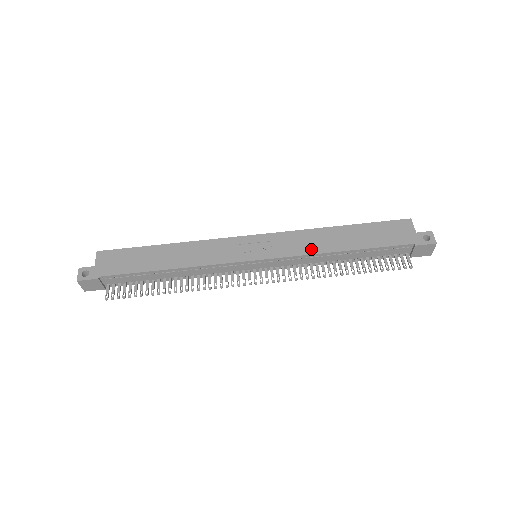
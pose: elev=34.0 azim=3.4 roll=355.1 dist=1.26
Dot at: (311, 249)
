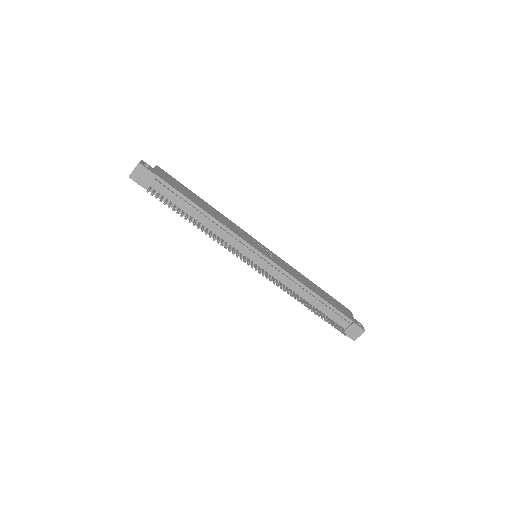
Dot at: (296, 276)
